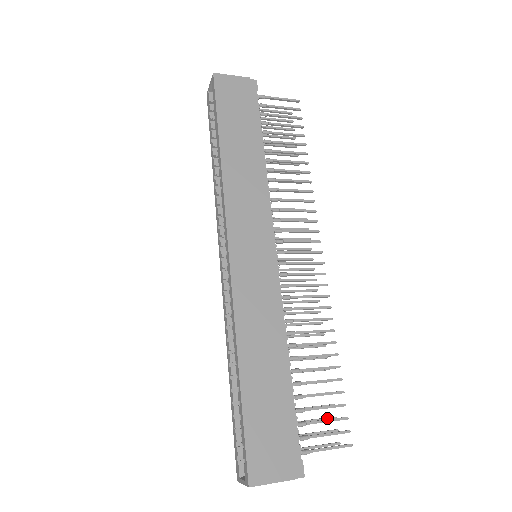
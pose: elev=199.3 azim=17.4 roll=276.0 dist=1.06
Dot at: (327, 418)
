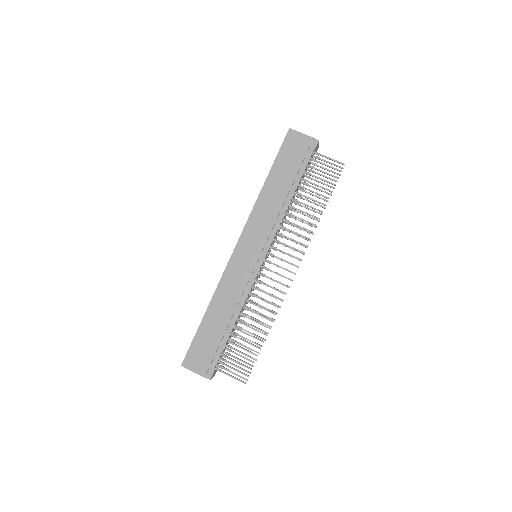
Dot at: (248, 364)
